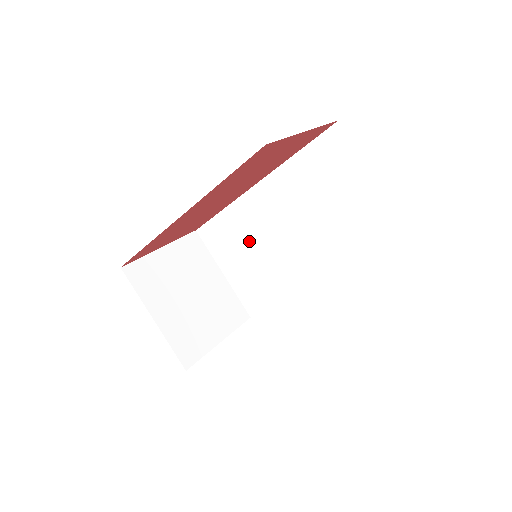
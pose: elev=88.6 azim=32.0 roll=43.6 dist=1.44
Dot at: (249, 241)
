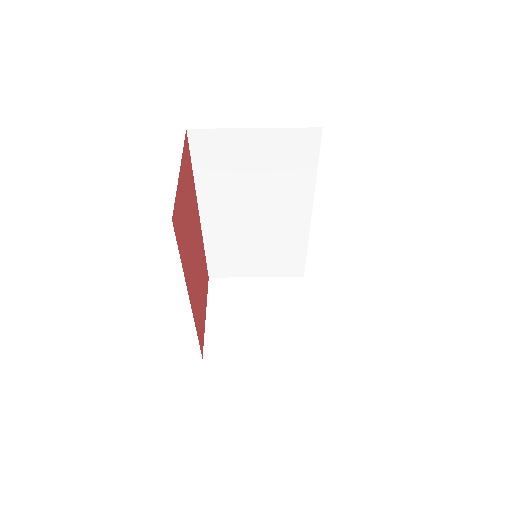
Dot at: (242, 245)
